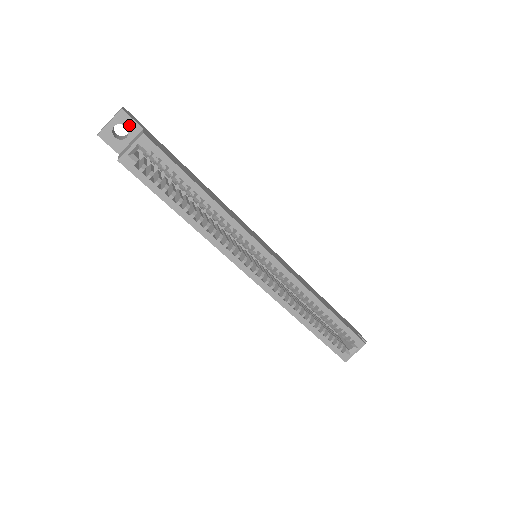
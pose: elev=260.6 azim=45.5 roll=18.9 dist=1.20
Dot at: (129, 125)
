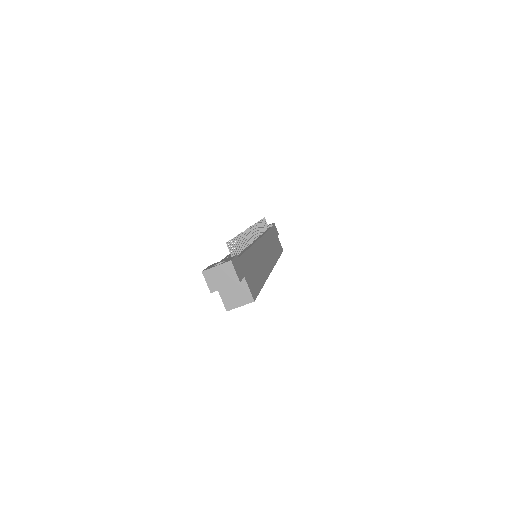
Dot at: occluded
